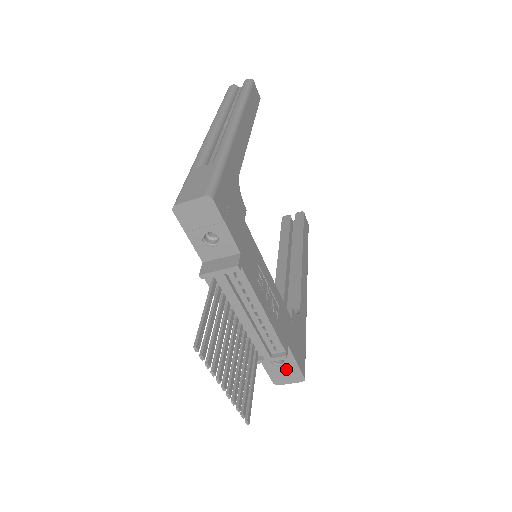
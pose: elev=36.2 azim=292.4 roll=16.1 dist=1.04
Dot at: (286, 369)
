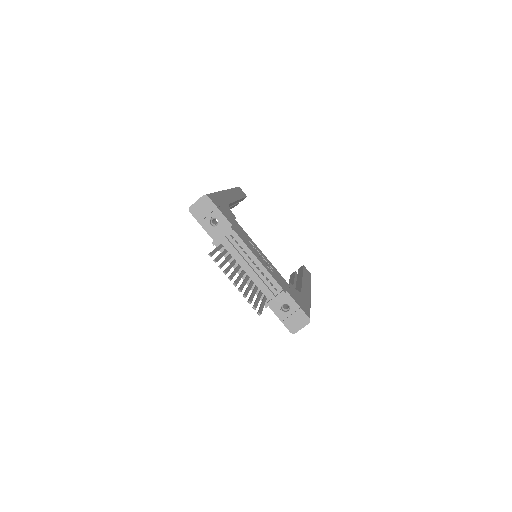
Dot at: (294, 314)
